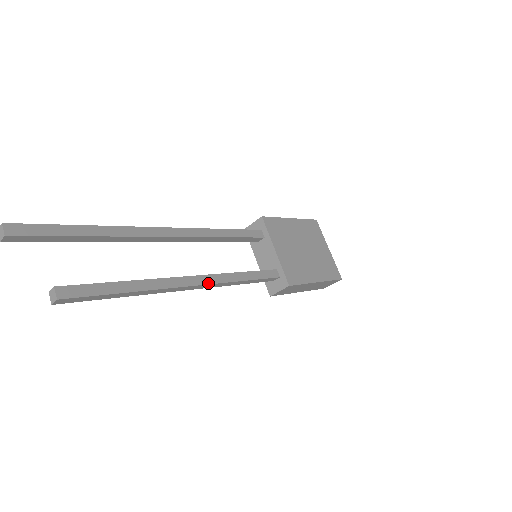
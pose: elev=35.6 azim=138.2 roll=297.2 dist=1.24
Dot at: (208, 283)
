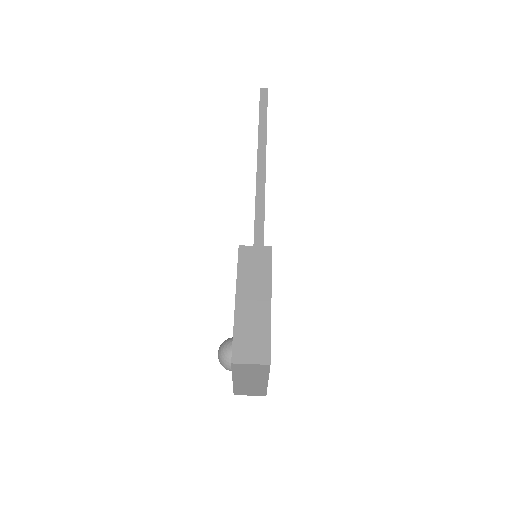
Dot at: occluded
